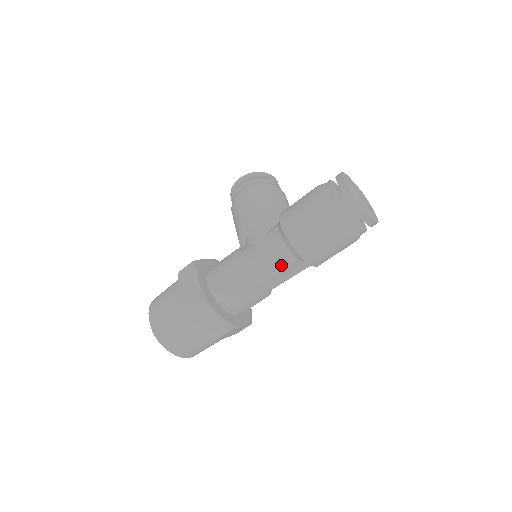
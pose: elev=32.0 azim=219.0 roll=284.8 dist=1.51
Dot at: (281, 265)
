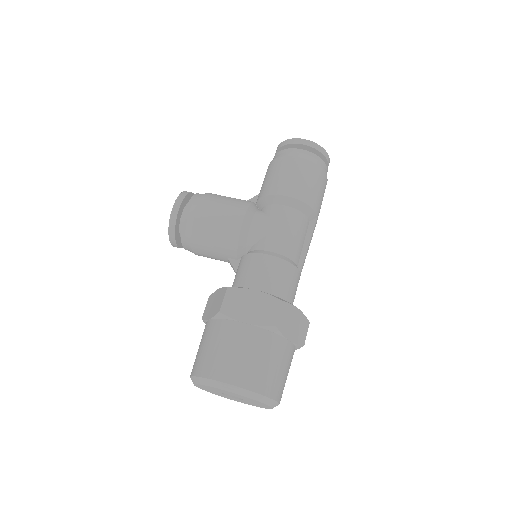
Dot at: (304, 233)
